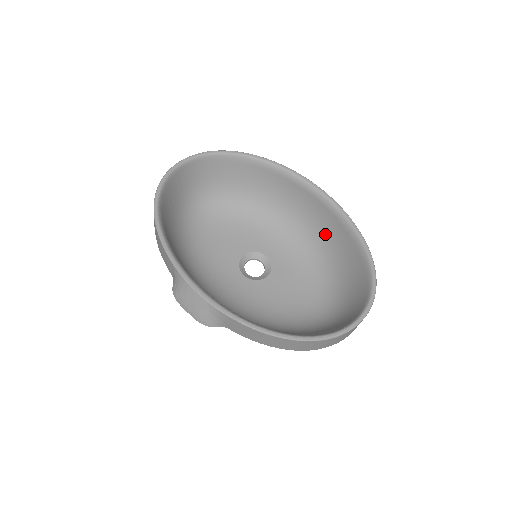
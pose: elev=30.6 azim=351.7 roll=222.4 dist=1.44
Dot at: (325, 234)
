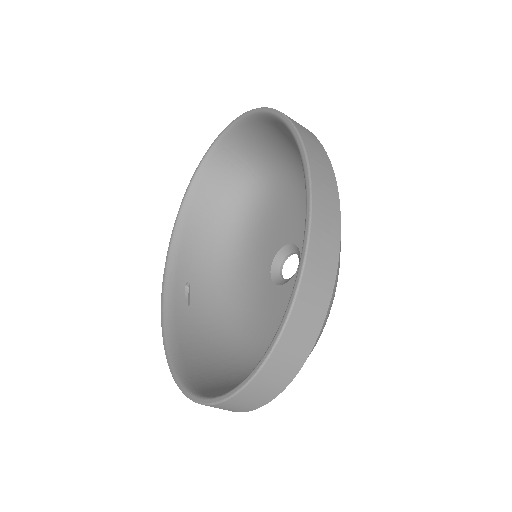
Dot at: occluded
